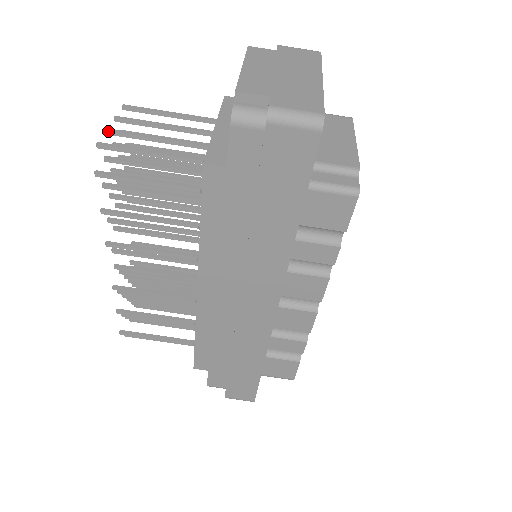
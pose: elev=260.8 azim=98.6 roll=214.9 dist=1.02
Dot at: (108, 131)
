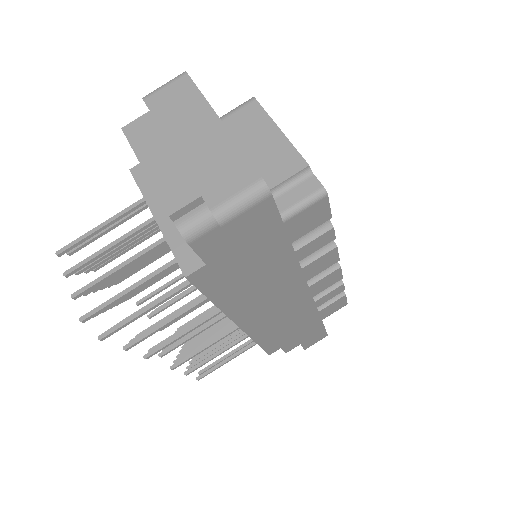
Dot at: (74, 297)
